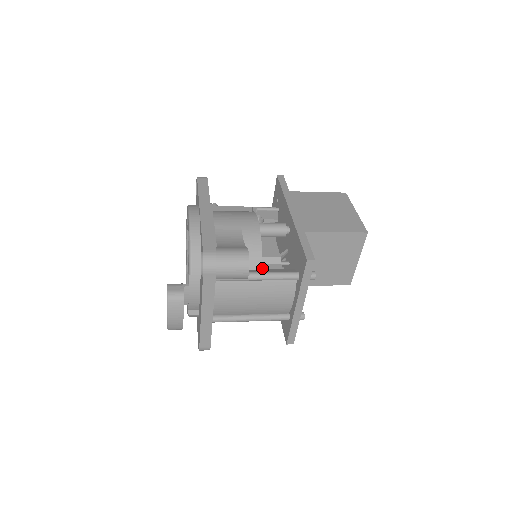
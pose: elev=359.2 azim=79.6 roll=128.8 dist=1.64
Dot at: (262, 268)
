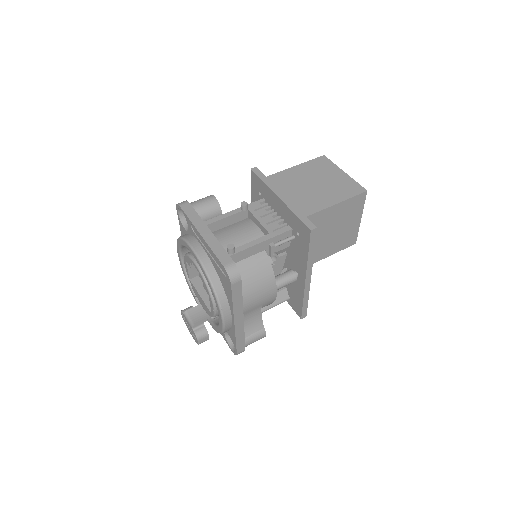
Dot at: occluded
